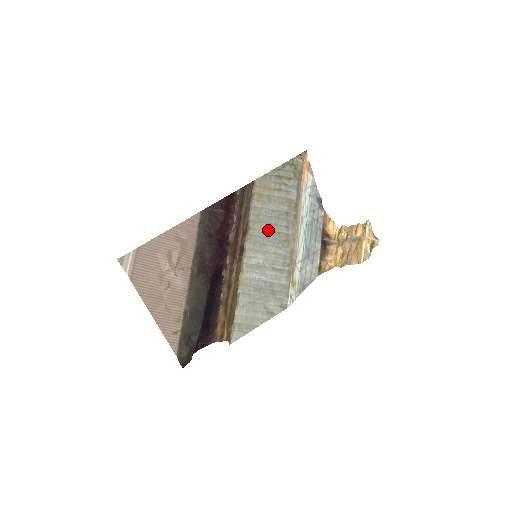
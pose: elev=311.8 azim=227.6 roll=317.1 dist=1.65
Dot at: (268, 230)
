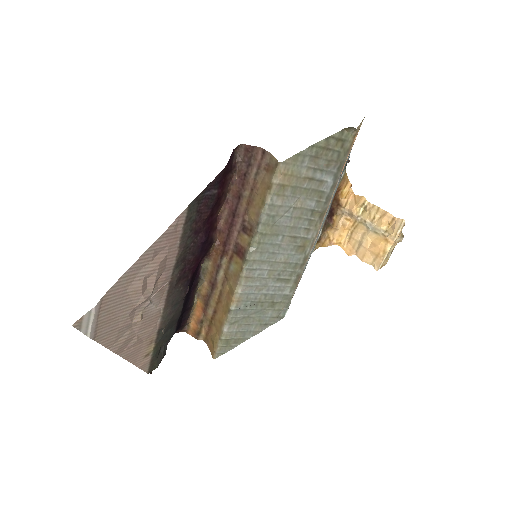
Dot at: (283, 235)
